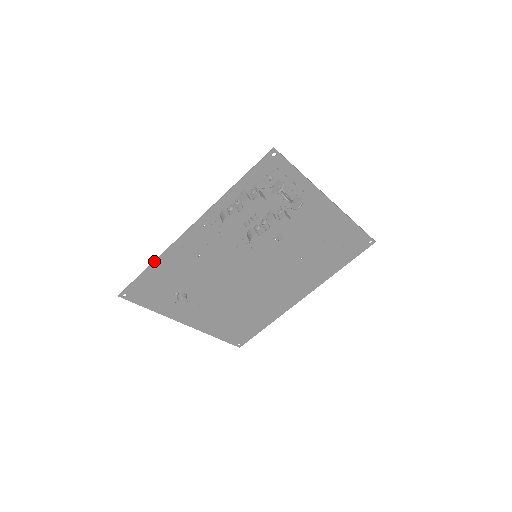
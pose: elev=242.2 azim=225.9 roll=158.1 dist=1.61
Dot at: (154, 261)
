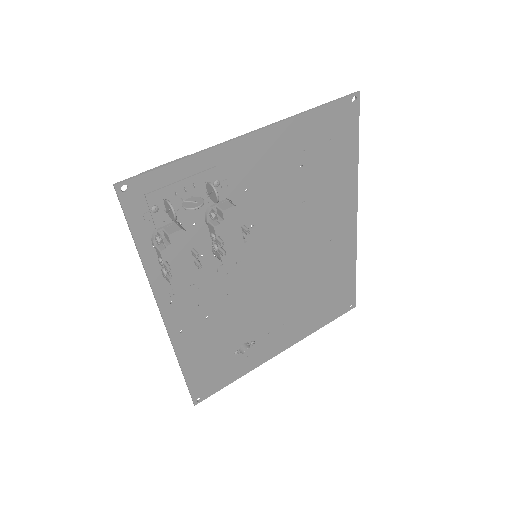
Dot at: occluded
